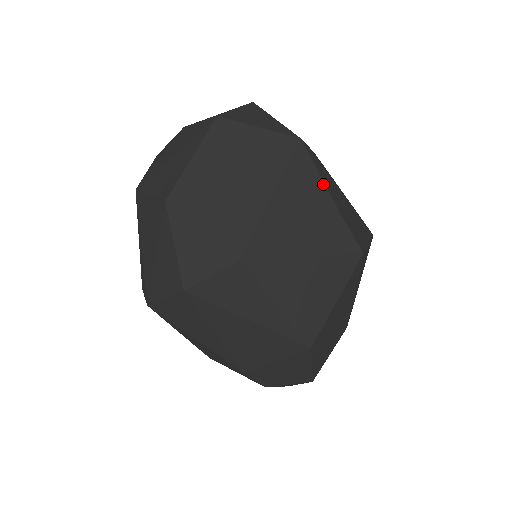
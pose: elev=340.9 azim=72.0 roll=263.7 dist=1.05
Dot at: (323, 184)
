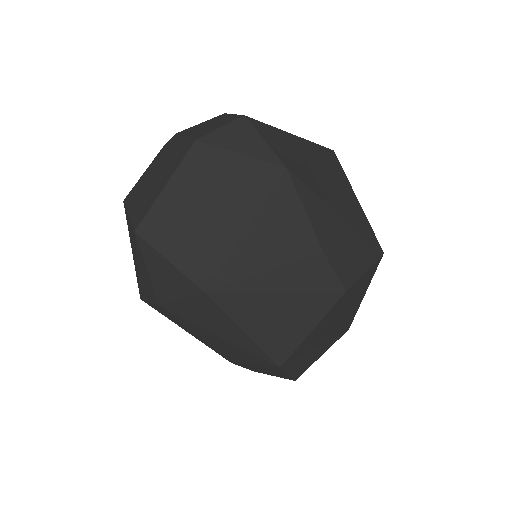
Dot at: (307, 219)
